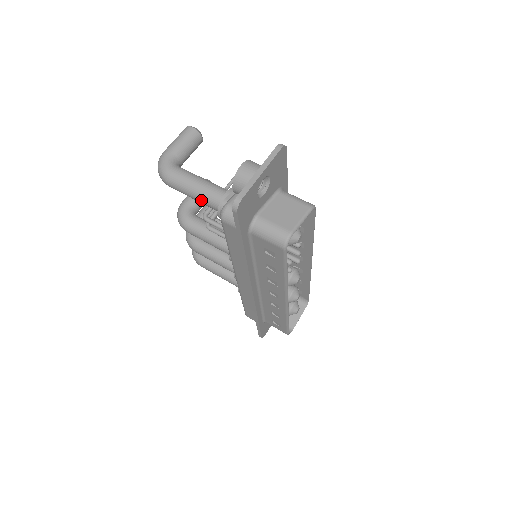
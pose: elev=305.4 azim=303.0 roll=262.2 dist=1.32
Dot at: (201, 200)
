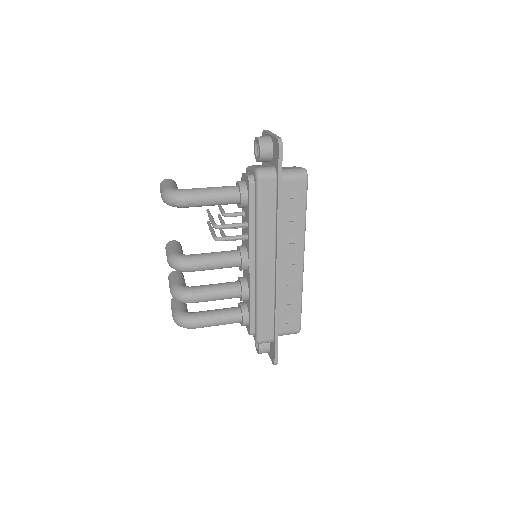
Dot at: (221, 197)
